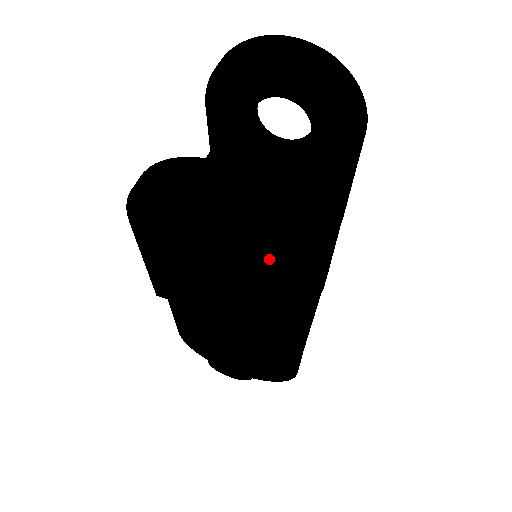
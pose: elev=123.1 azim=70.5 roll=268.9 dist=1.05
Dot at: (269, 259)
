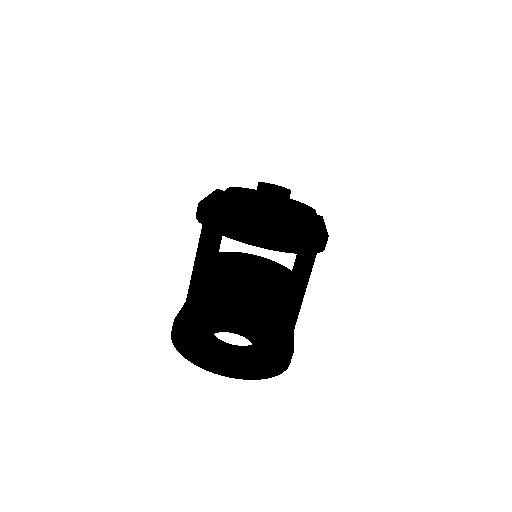
Dot at: occluded
